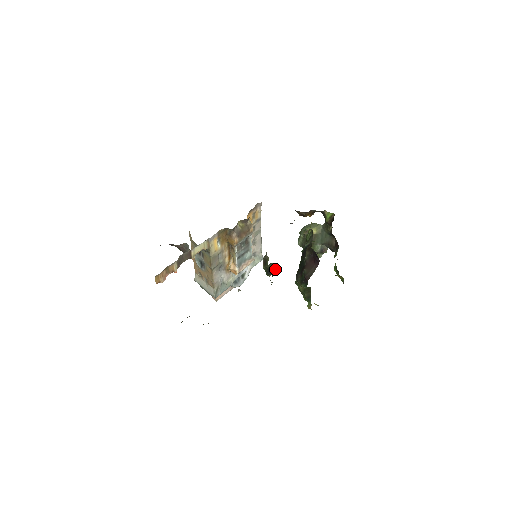
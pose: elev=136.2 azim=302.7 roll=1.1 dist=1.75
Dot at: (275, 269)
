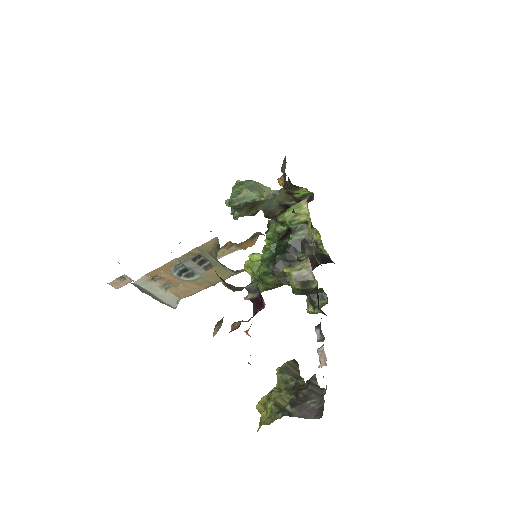
Dot at: (325, 296)
